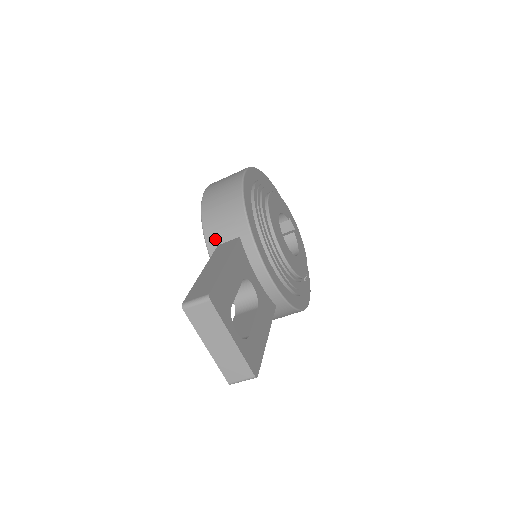
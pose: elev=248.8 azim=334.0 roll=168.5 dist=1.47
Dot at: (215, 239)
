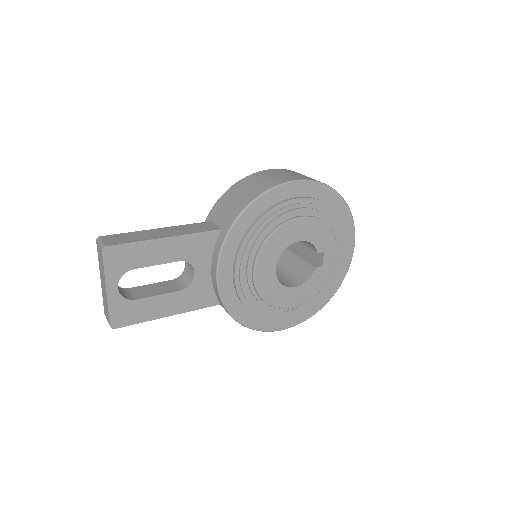
Dot at: (214, 215)
